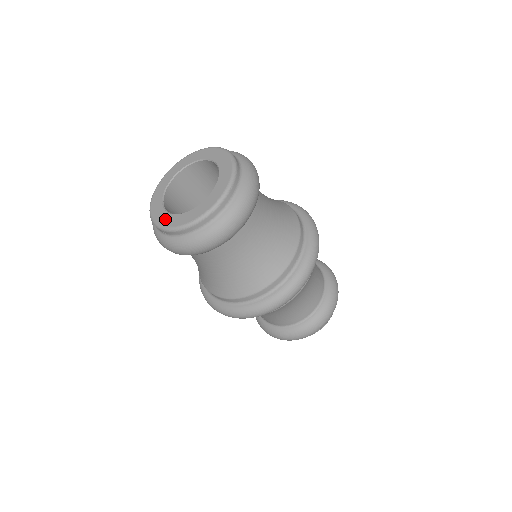
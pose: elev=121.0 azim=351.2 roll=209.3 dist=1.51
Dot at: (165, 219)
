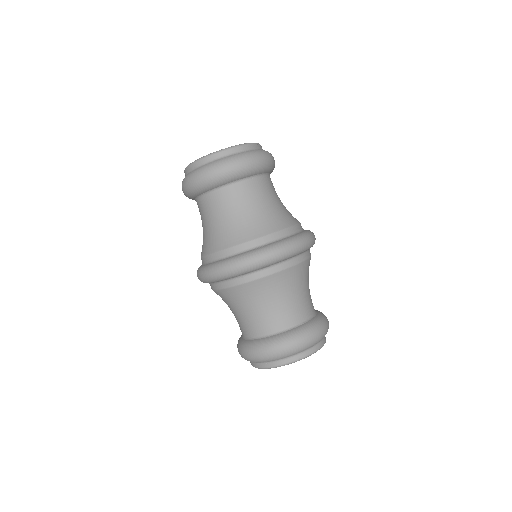
Dot at: occluded
